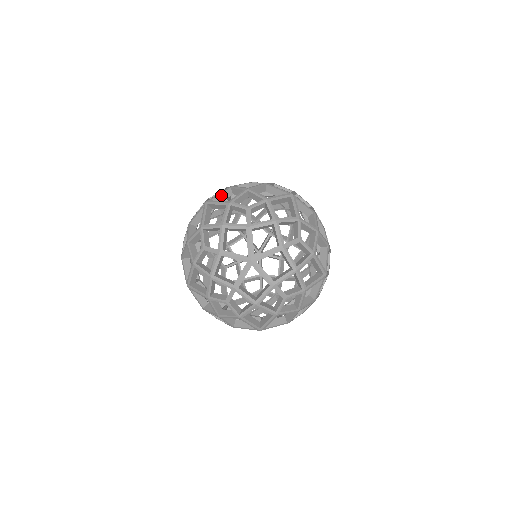
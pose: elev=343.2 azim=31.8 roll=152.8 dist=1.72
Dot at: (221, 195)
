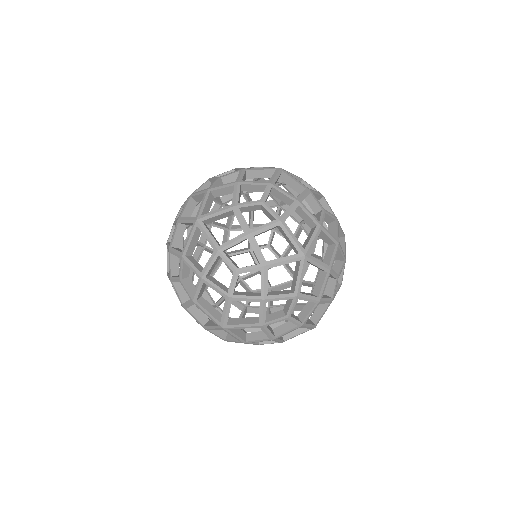
Dot at: occluded
